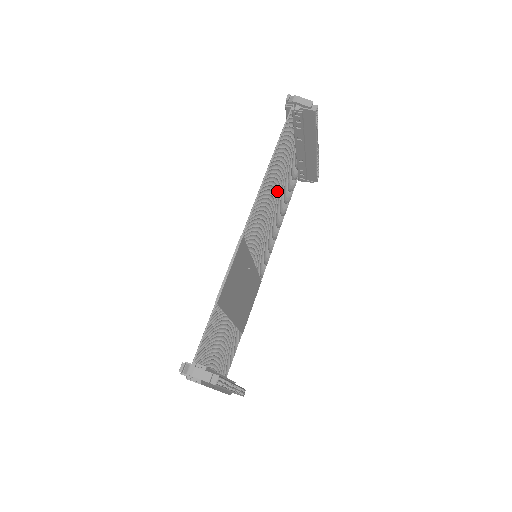
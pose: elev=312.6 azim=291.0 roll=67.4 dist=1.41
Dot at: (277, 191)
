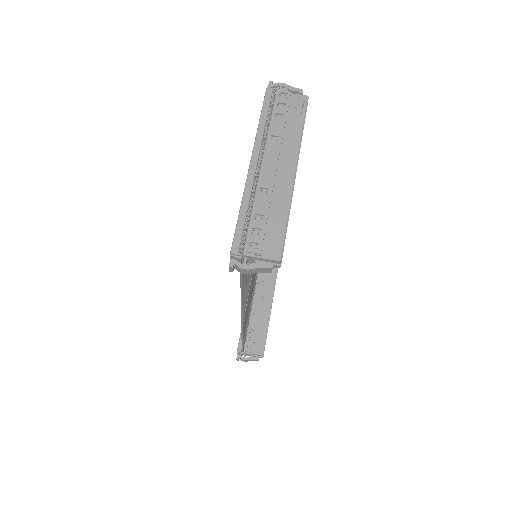
Dot at: occluded
